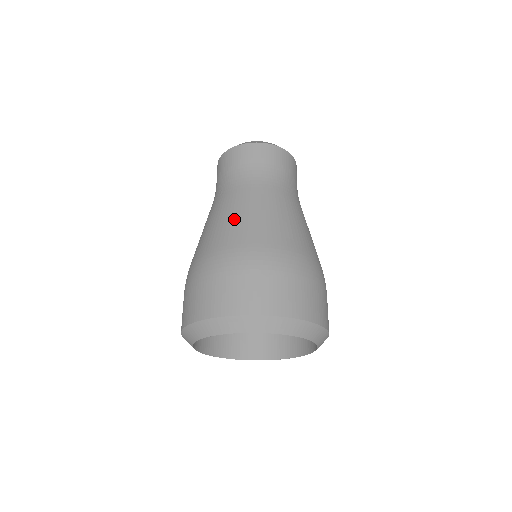
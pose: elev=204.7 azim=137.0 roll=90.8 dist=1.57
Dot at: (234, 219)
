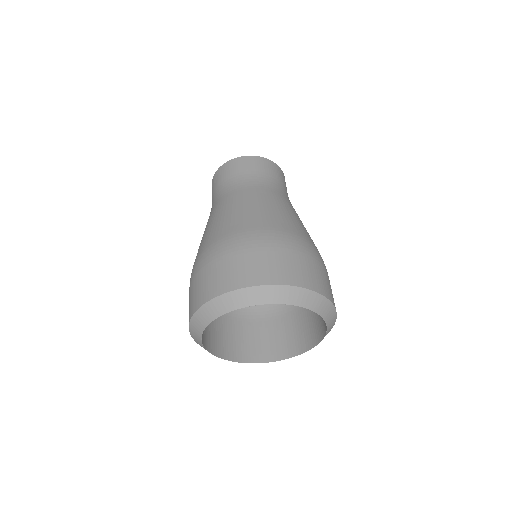
Dot at: (201, 240)
